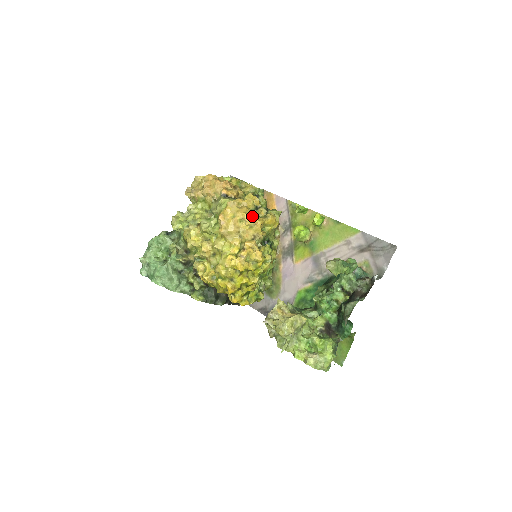
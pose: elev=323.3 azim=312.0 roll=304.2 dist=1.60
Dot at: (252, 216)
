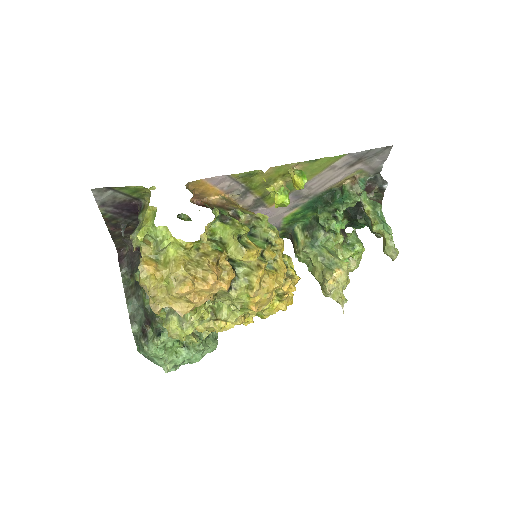
Dot at: (279, 275)
